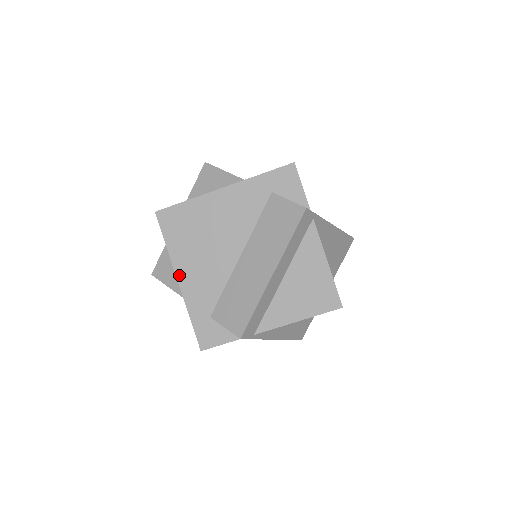
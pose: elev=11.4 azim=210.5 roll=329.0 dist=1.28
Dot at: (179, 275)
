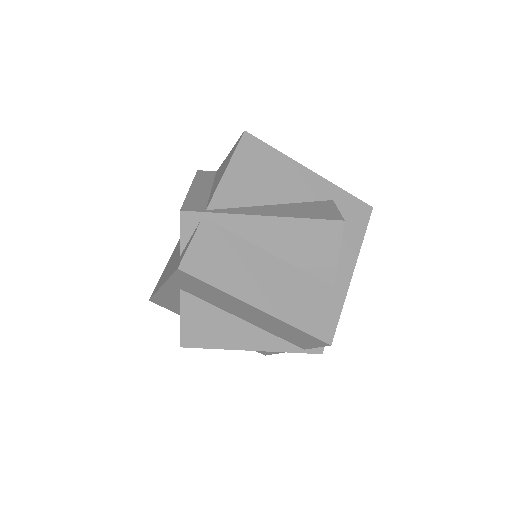
Dot at: (161, 285)
